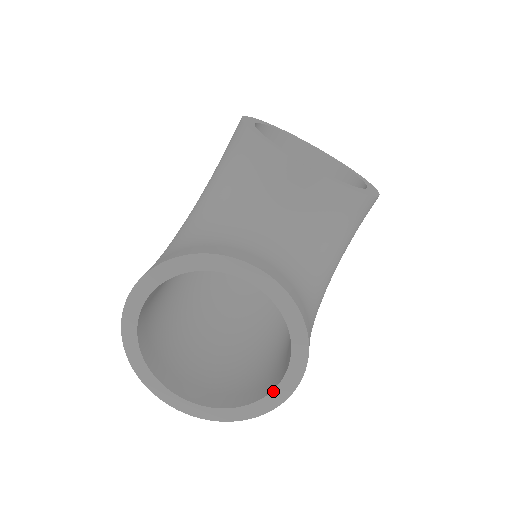
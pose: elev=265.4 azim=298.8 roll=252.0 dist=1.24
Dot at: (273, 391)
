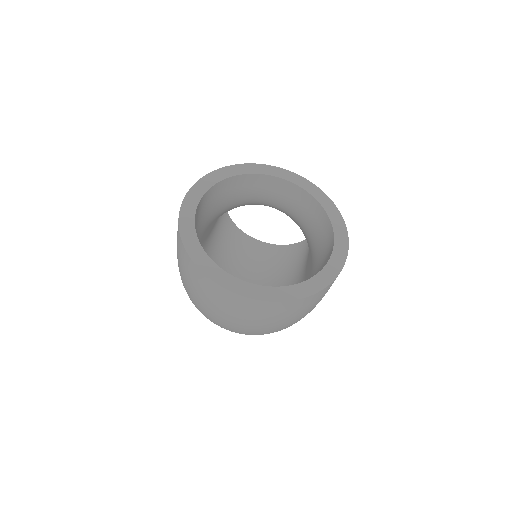
Dot at: (330, 259)
